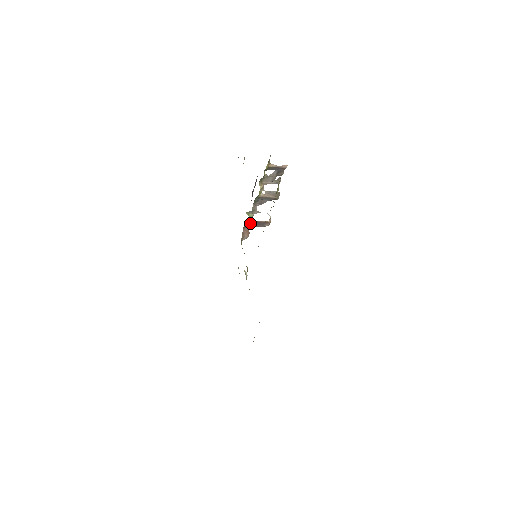
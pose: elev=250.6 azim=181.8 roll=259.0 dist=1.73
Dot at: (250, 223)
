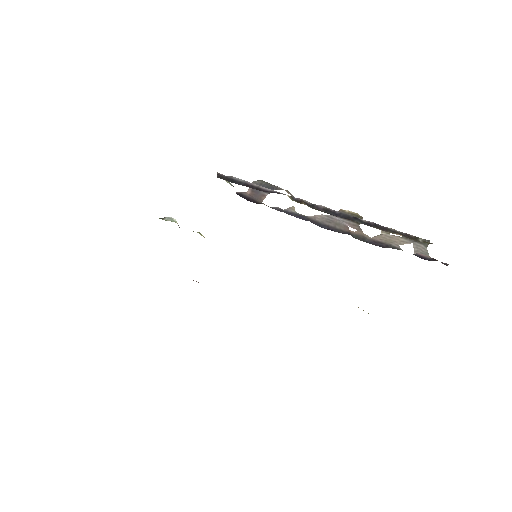
Dot at: (253, 200)
